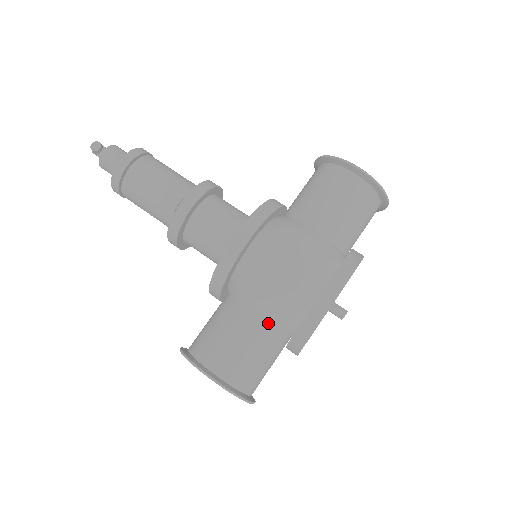
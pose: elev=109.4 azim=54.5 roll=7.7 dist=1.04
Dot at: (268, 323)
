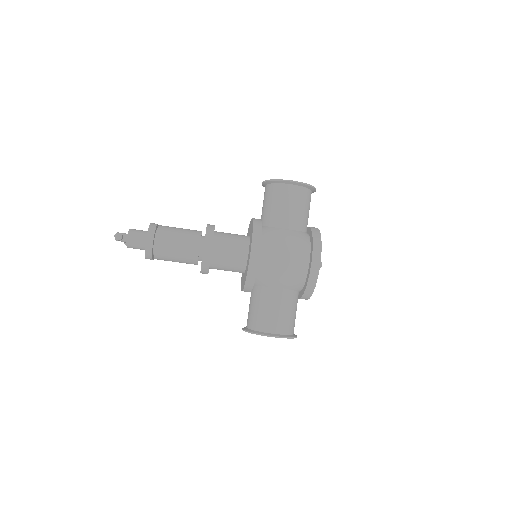
Dot at: (288, 292)
